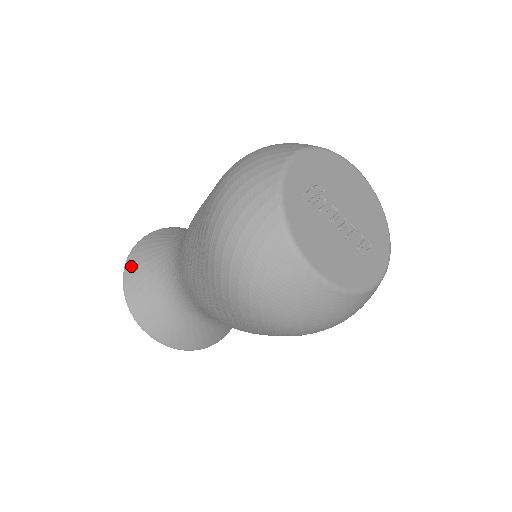
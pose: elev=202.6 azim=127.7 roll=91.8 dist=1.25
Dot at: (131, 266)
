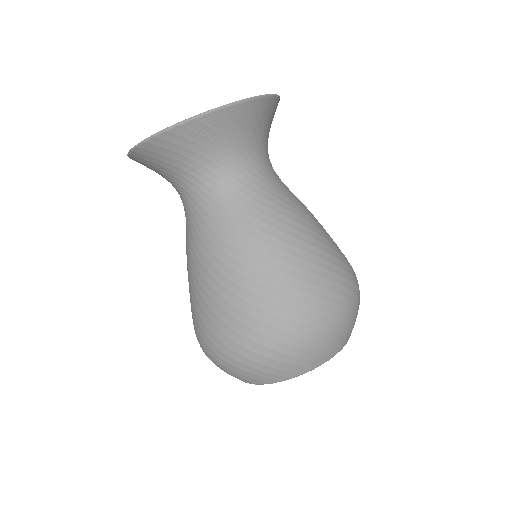
Dot at: (144, 152)
